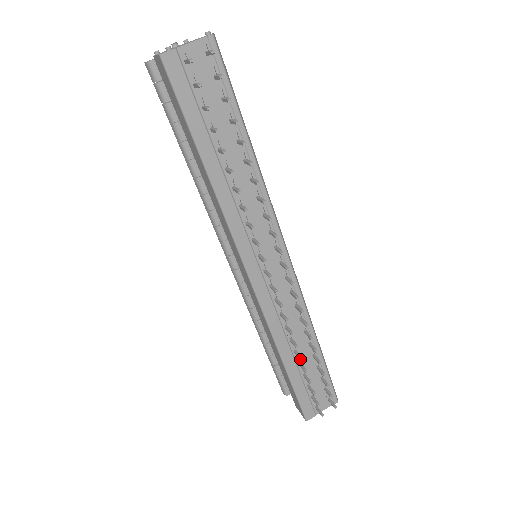
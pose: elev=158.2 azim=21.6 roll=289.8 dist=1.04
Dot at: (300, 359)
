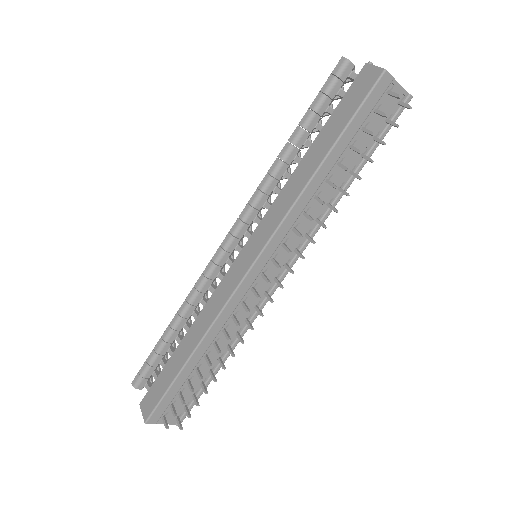
Dot at: (210, 365)
